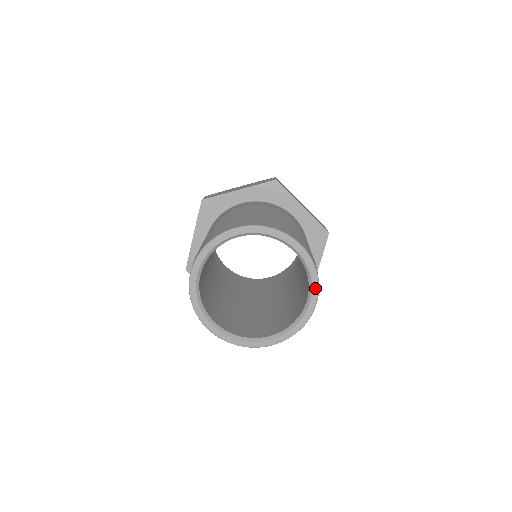
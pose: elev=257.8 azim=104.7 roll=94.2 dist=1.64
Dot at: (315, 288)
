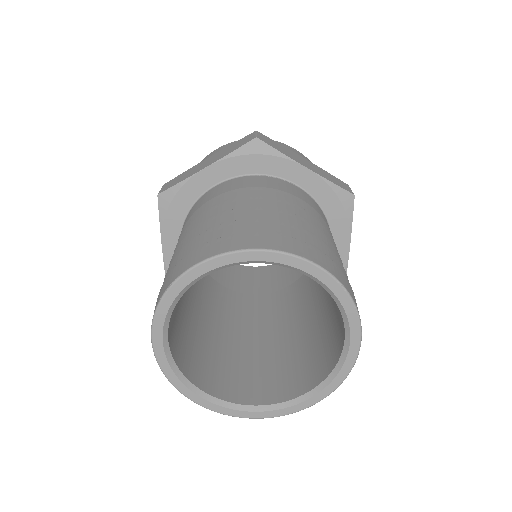
Dot at: (354, 321)
